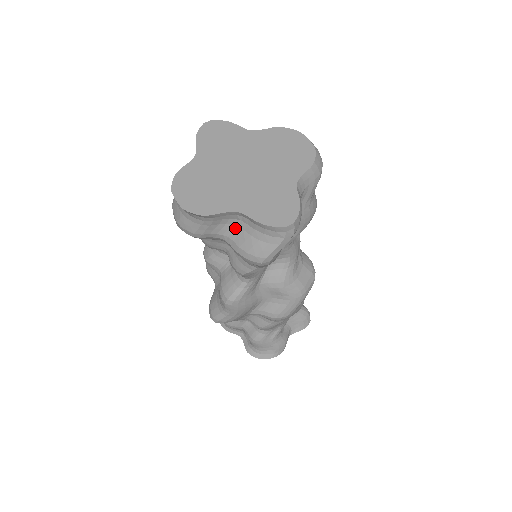
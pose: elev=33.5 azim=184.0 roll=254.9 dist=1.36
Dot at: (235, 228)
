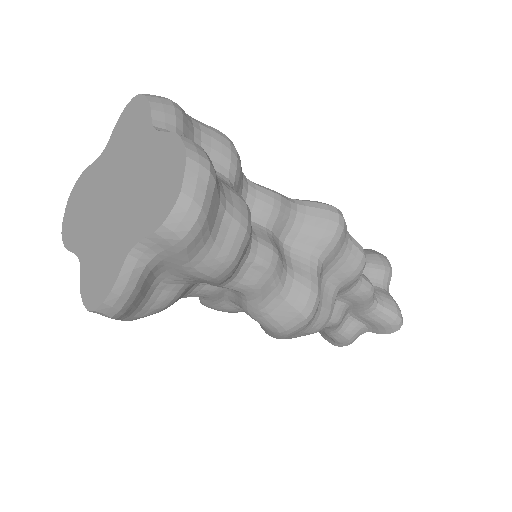
Dot at: occluded
